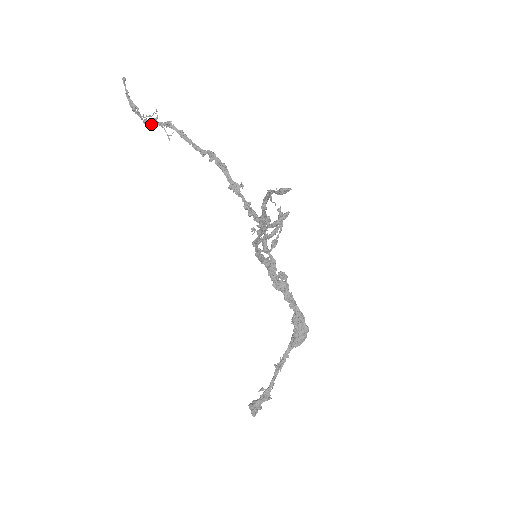
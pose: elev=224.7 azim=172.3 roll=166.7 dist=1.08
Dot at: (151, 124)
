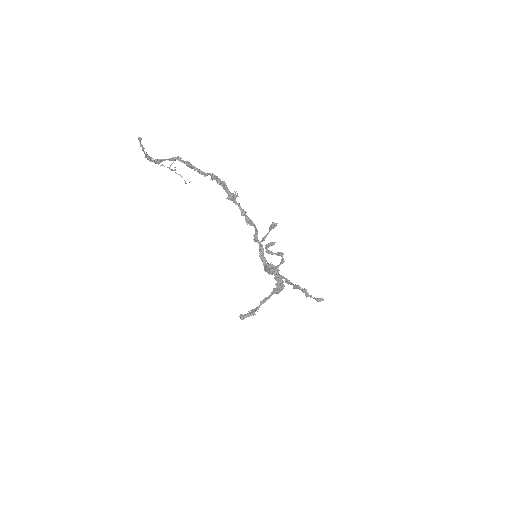
Dot at: (161, 161)
